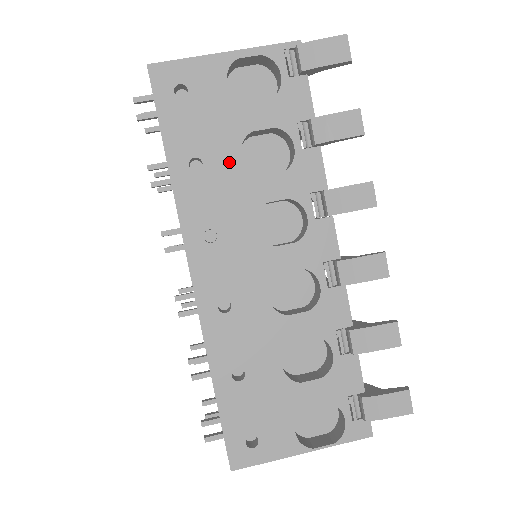
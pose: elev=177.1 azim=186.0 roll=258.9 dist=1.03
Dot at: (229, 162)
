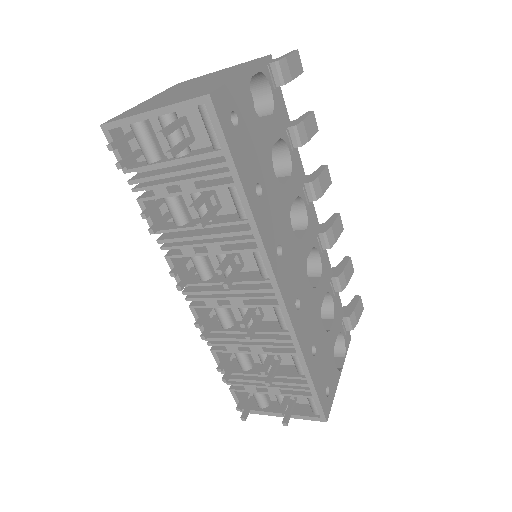
Dot at: (271, 179)
